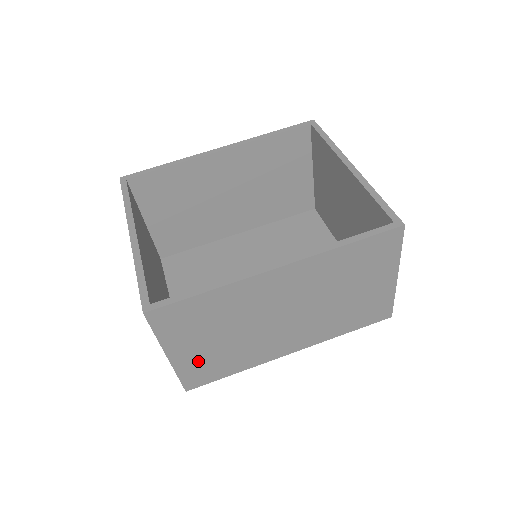
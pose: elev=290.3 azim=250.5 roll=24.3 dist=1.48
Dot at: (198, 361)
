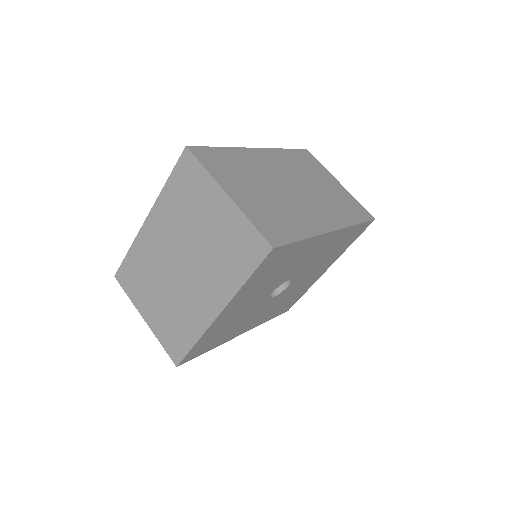
Dot at: (258, 210)
